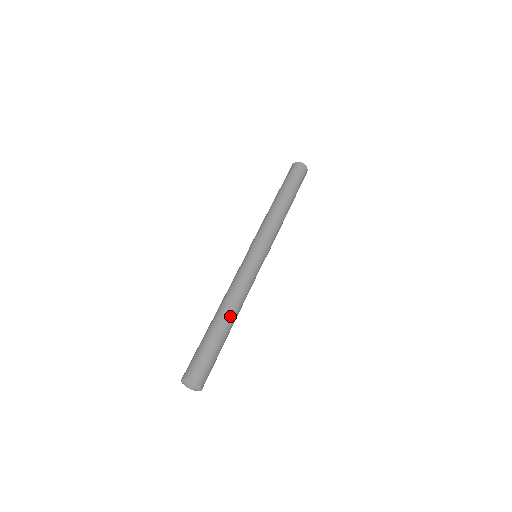
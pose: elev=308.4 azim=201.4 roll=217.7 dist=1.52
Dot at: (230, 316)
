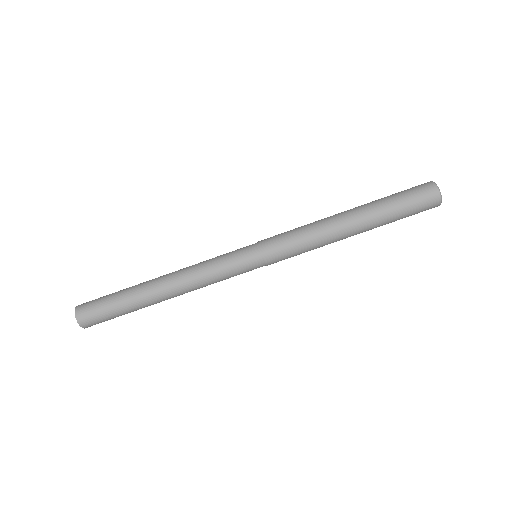
Dot at: (162, 297)
